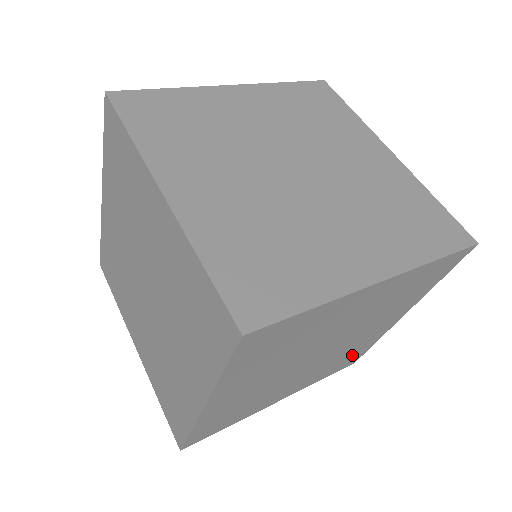
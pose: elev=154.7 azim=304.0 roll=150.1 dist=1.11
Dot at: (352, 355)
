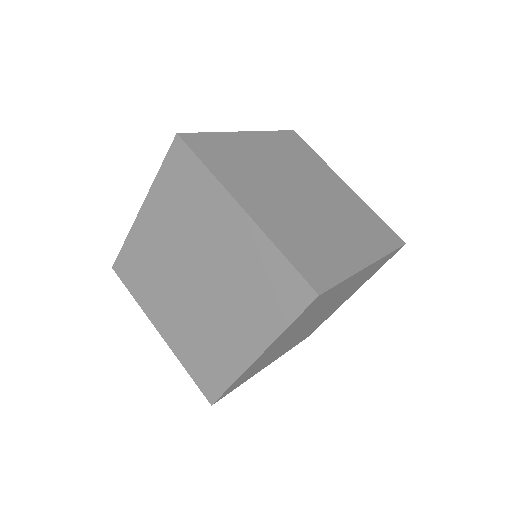
Dot at: (314, 328)
